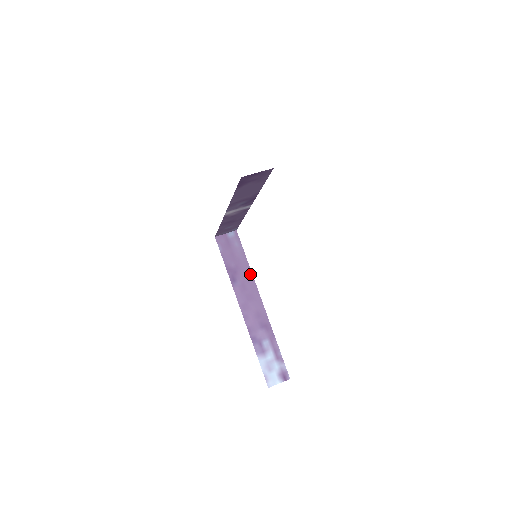
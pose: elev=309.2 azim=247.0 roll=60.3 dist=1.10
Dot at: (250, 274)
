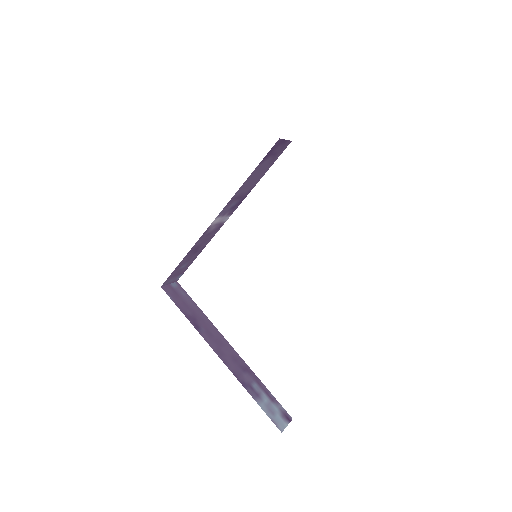
Dot at: (208, 321)
